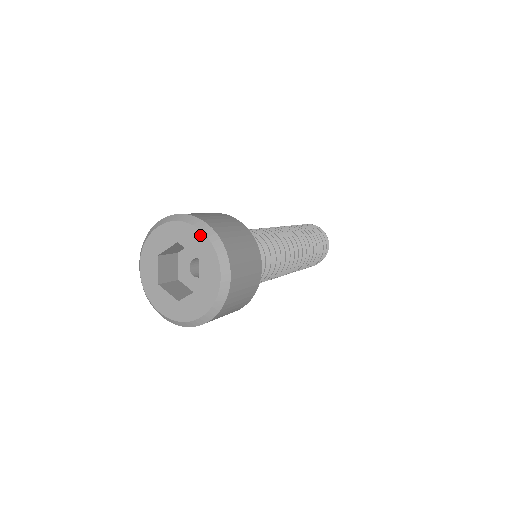
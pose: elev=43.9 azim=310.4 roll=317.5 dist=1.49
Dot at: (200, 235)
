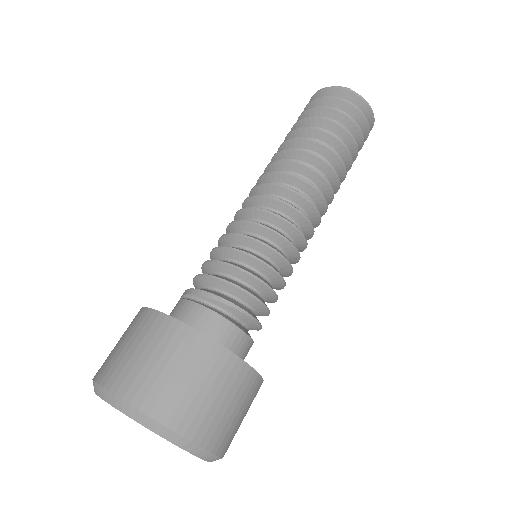
Dot at: (169, 441)
